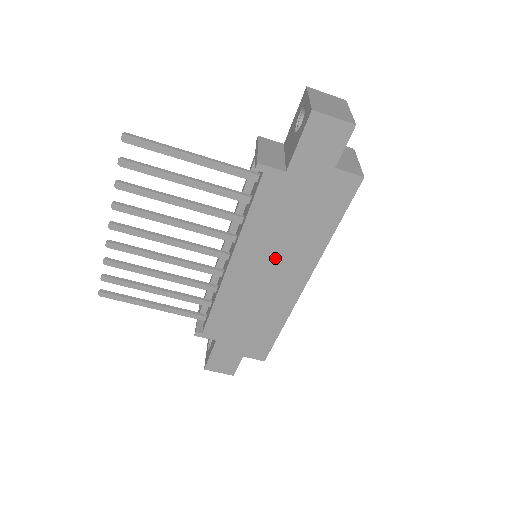
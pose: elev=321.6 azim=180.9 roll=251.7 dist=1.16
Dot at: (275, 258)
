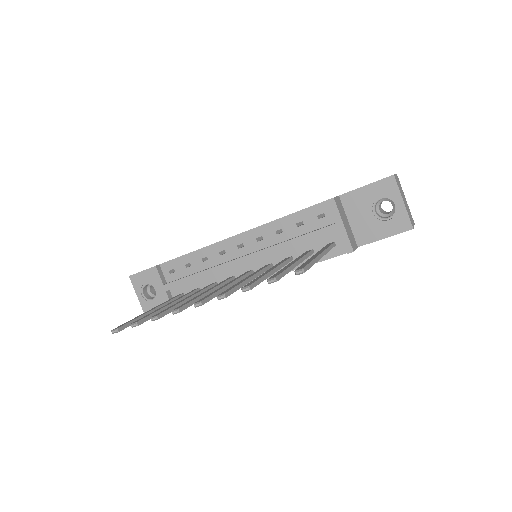
Dot at: occluded
